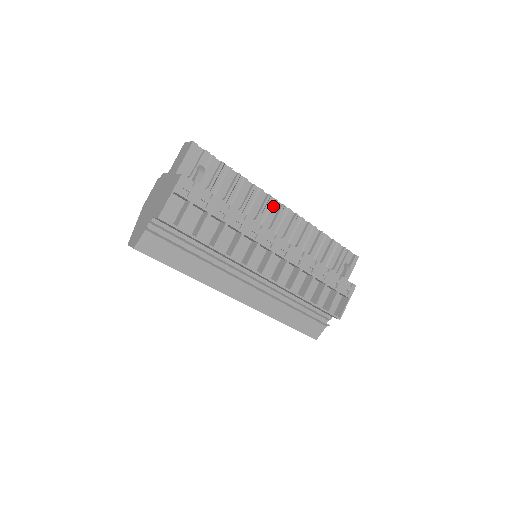
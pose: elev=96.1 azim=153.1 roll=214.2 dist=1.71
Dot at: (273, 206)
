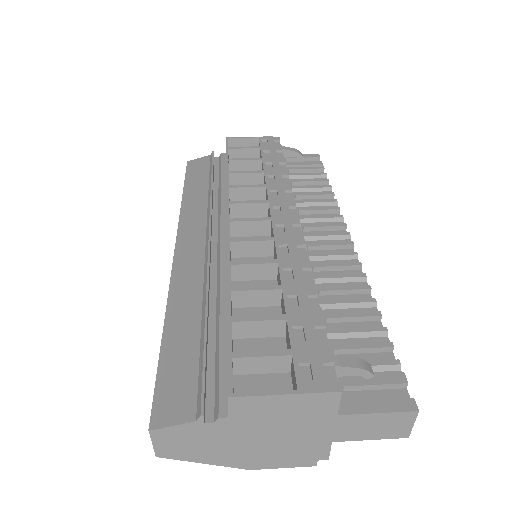
Dot at: (334, 225)
